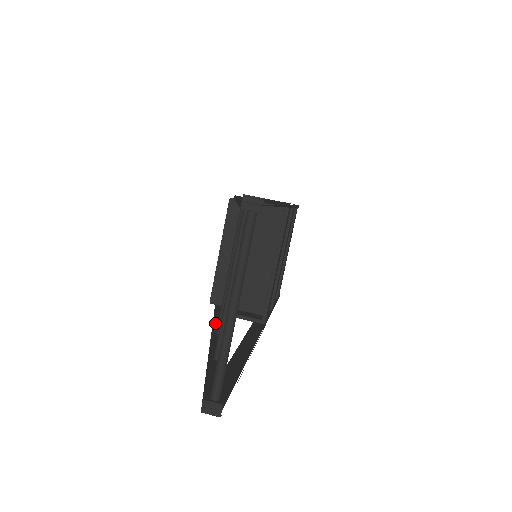
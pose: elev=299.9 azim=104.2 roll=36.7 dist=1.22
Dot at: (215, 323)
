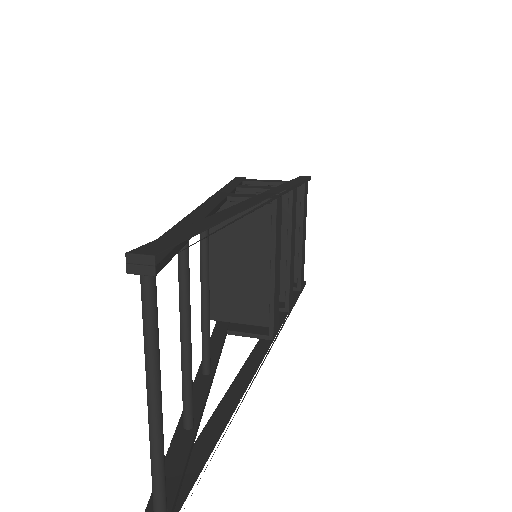
Dot at: occluded
